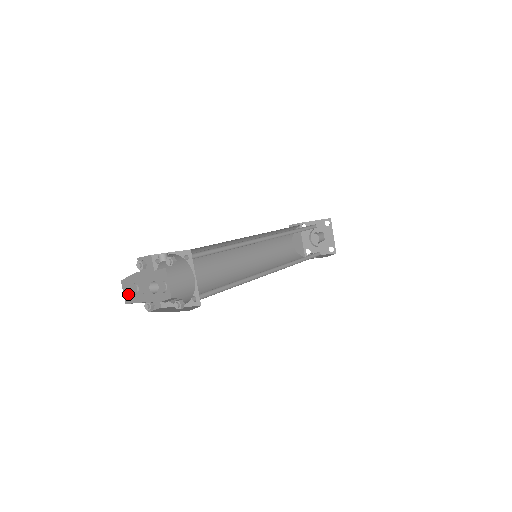
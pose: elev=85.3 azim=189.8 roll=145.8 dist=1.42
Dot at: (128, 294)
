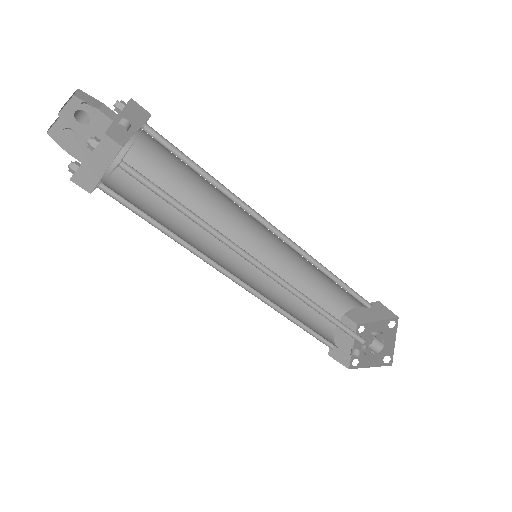
Dot at: (58, 131)
